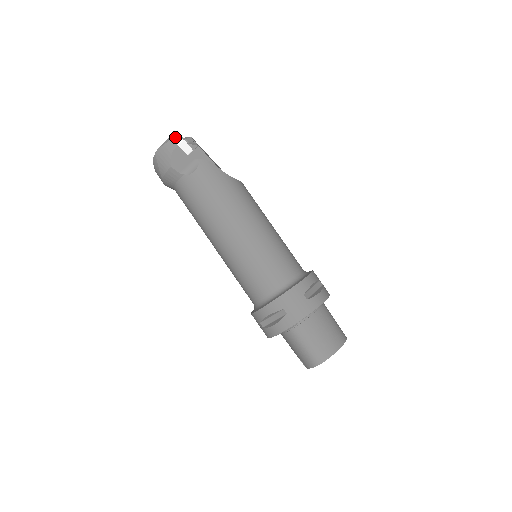
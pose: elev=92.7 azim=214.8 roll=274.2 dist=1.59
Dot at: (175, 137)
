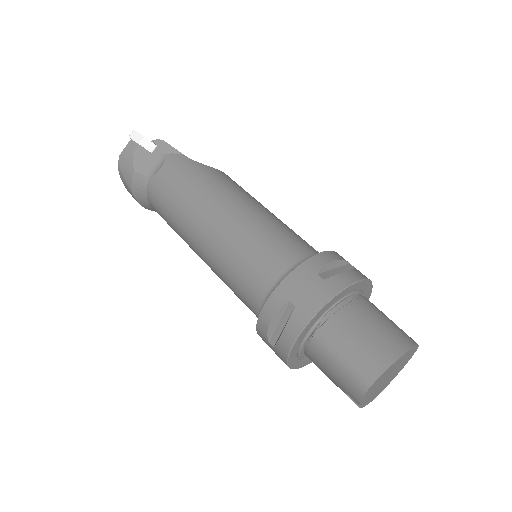
Dot at: (134, 136)
